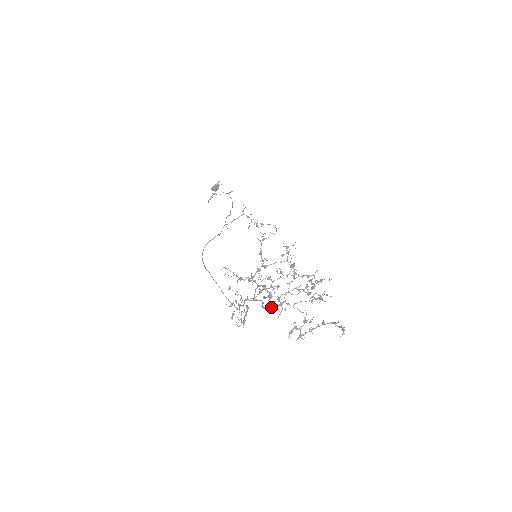
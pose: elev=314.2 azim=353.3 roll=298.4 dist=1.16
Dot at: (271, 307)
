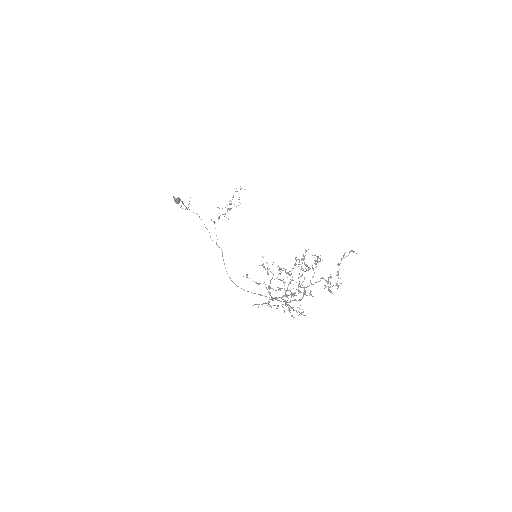
Dot at: occluded
